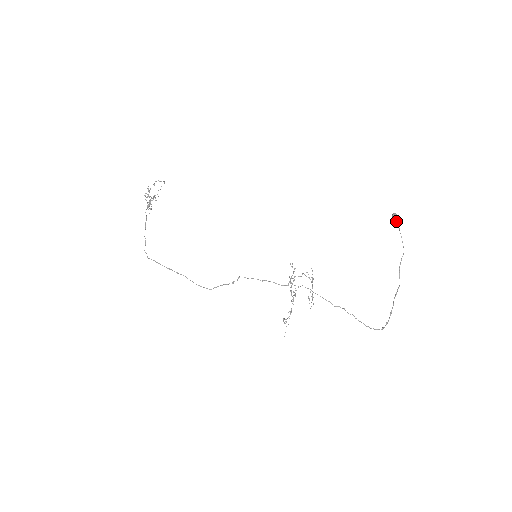
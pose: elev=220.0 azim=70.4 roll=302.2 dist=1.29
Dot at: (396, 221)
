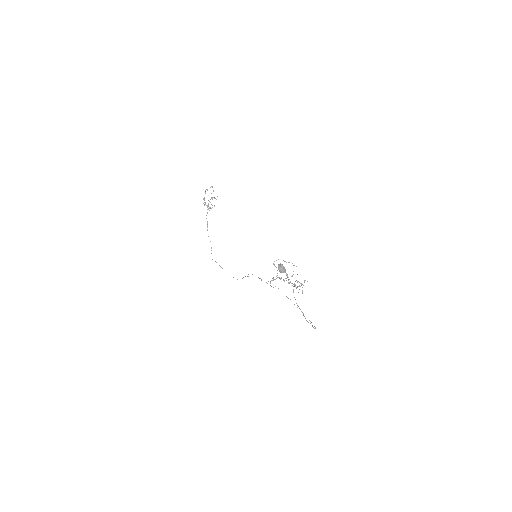
Dot at: (280, 272)
